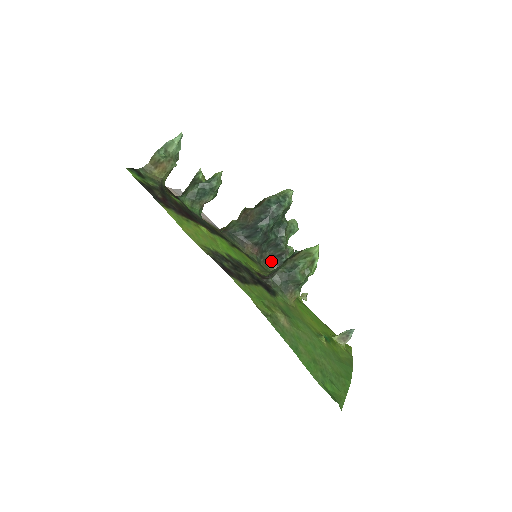
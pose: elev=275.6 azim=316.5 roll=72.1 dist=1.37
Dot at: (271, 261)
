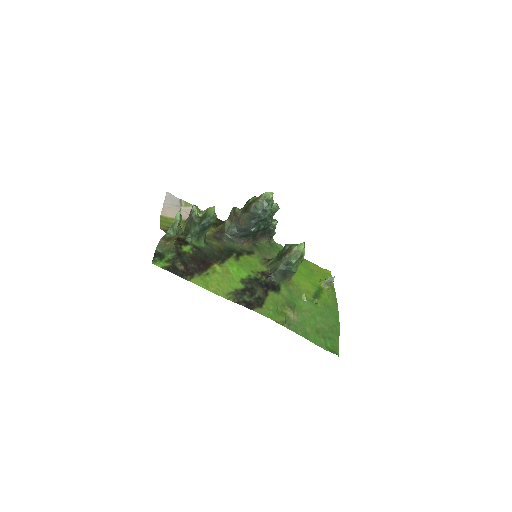
Dot at: (262, 236)
